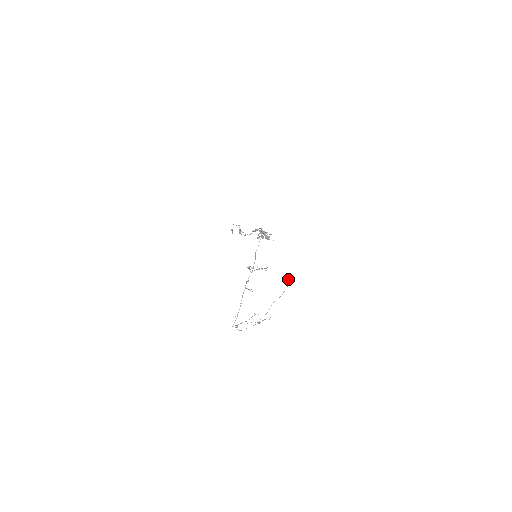
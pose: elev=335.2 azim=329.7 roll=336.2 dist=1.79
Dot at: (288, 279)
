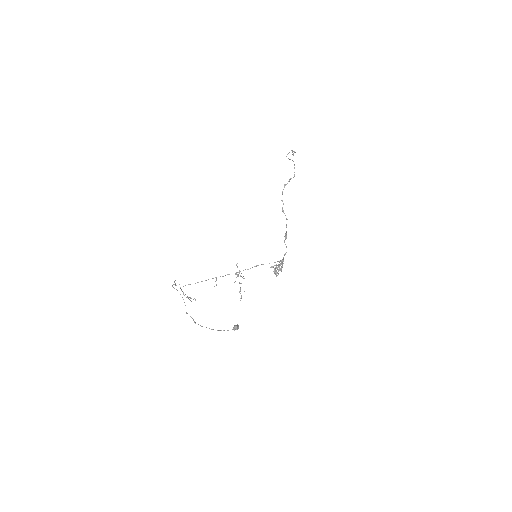
Dot at: (237, 328)
